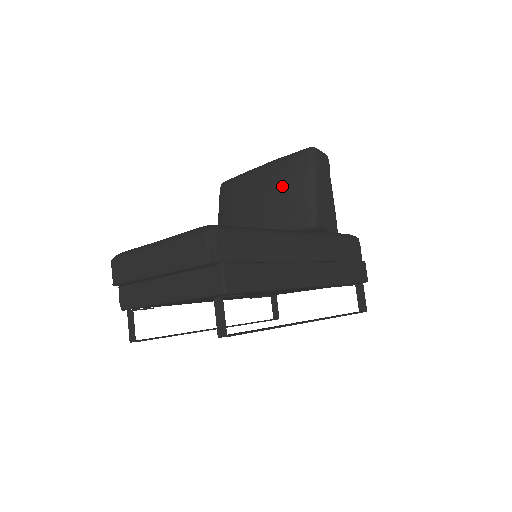
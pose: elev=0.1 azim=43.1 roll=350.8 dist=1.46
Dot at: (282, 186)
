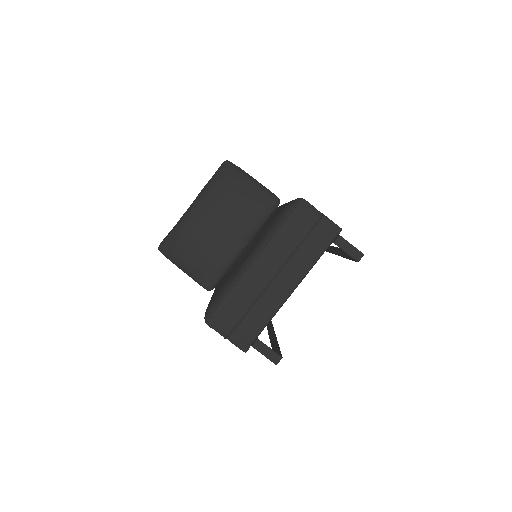
Dot at: (233, 196)
